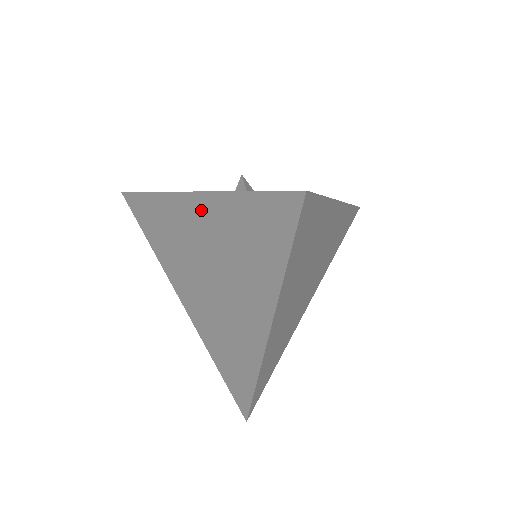
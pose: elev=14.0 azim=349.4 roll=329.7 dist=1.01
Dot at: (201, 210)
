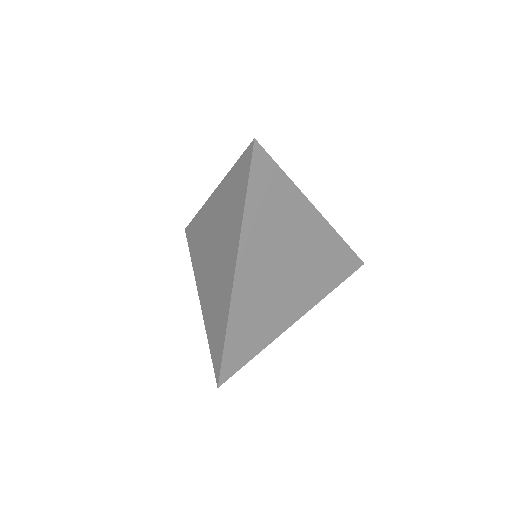
Dot at: (216, 201)
